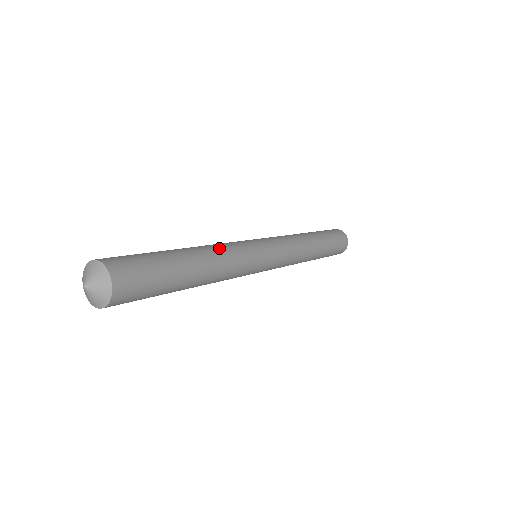
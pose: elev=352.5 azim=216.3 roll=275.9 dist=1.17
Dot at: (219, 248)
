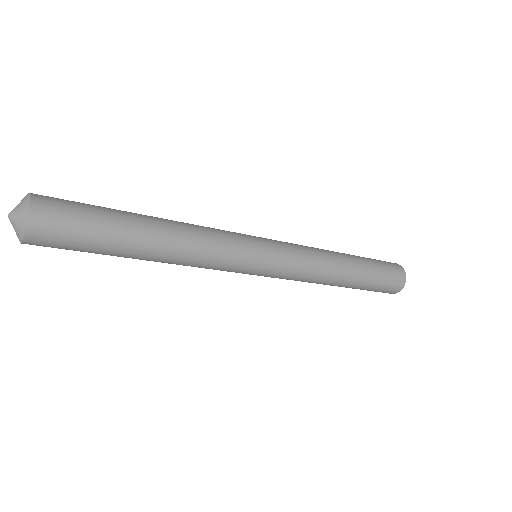
Dot at: (196, 231)
